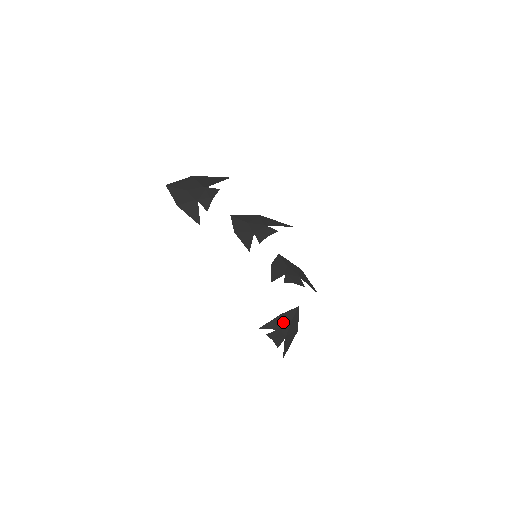
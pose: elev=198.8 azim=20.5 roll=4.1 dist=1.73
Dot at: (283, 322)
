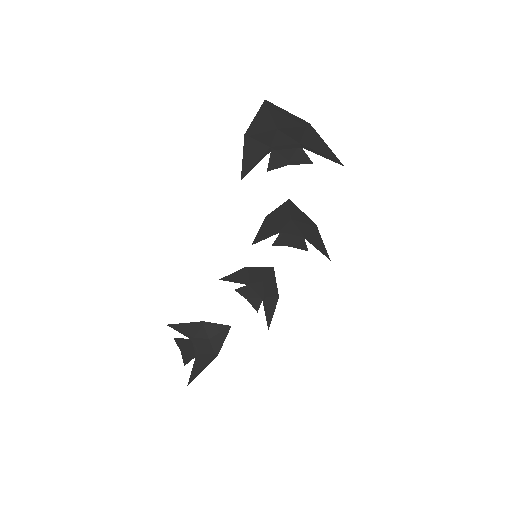
Dot at: (201, 333)
